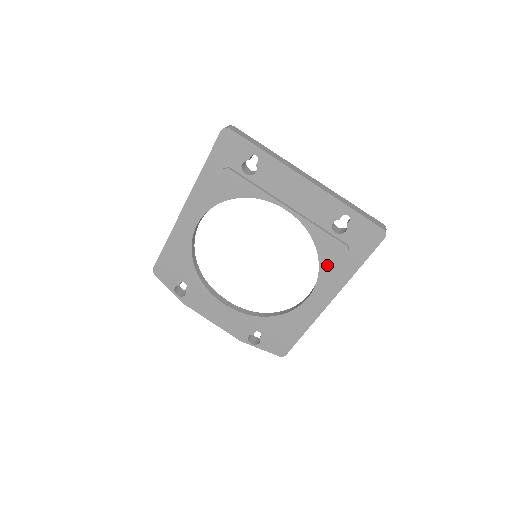
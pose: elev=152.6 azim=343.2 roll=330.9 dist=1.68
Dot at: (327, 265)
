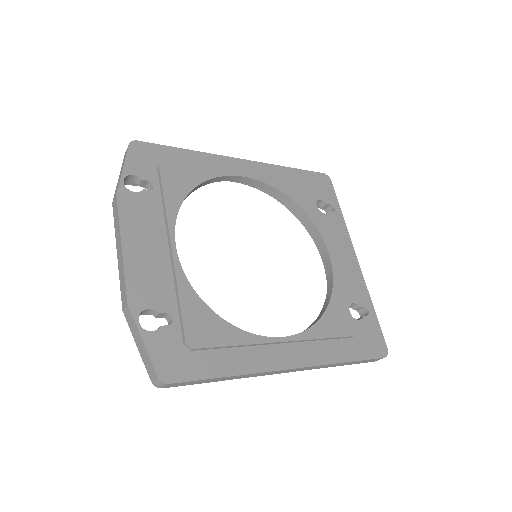
Dot at: (327, 327)
